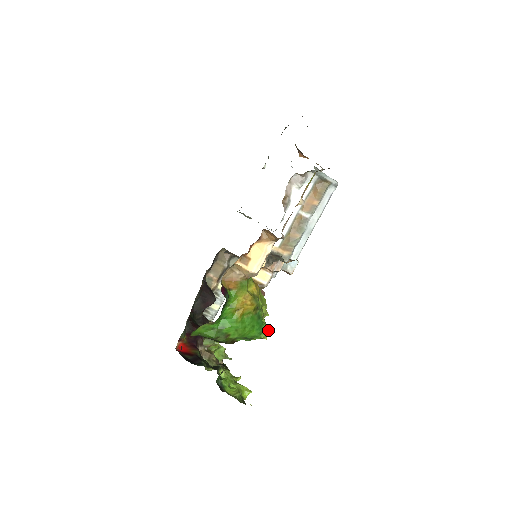
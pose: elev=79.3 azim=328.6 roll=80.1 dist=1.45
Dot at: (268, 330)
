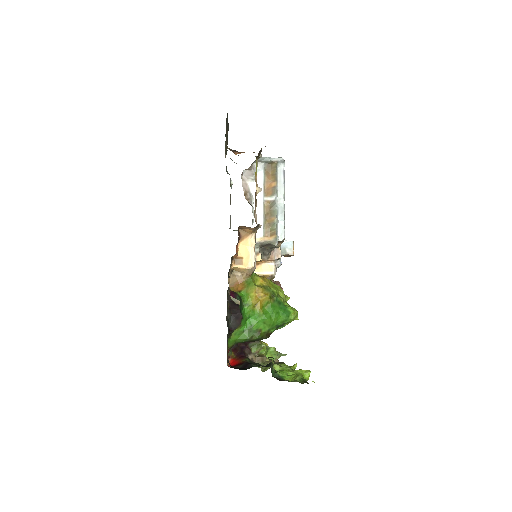
Dot at: (294, 310)
